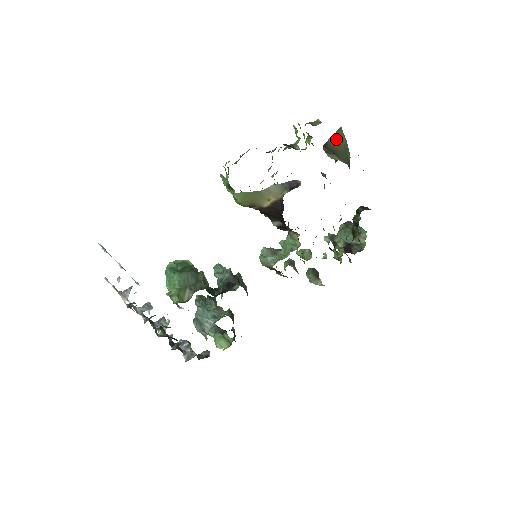
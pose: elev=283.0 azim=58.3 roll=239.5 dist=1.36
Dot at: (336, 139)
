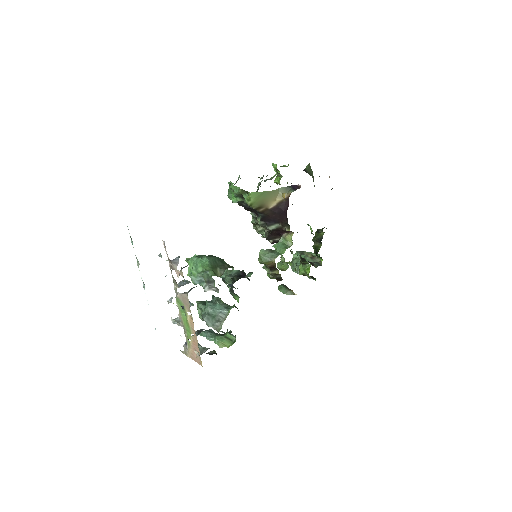
Dot at: (309, 169)
